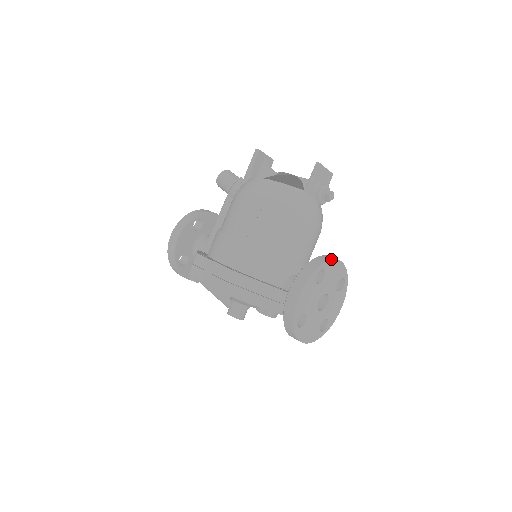
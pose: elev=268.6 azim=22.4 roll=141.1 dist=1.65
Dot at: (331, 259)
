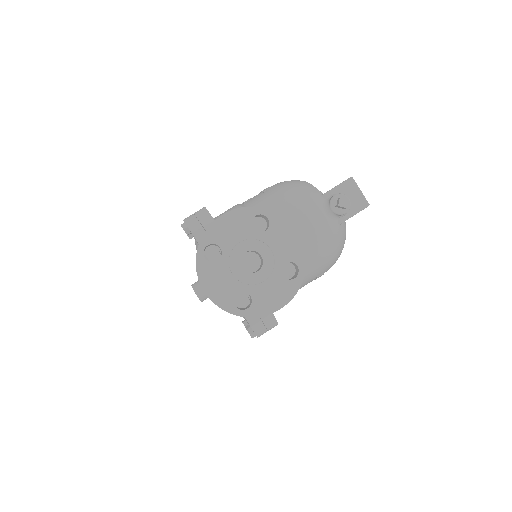
Dot at: occluded
